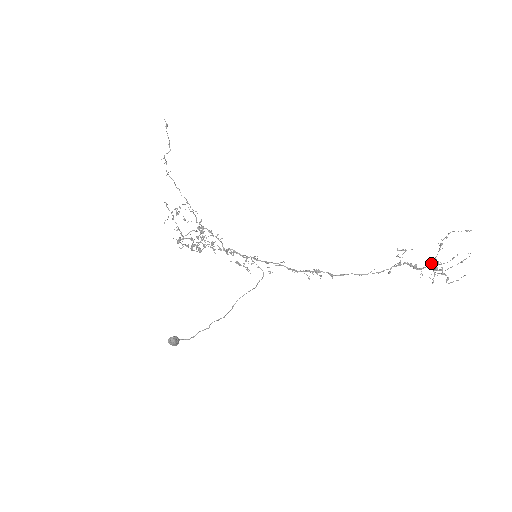
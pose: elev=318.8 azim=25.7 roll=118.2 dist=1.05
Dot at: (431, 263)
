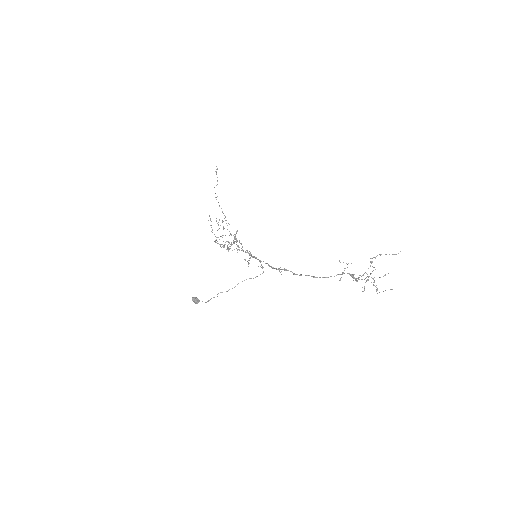
Dot at: (362, 275)
